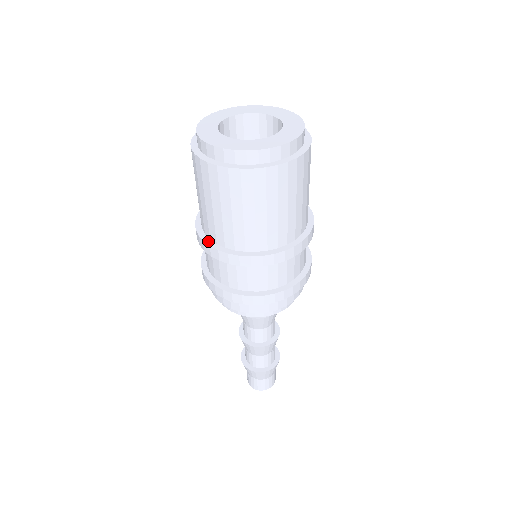
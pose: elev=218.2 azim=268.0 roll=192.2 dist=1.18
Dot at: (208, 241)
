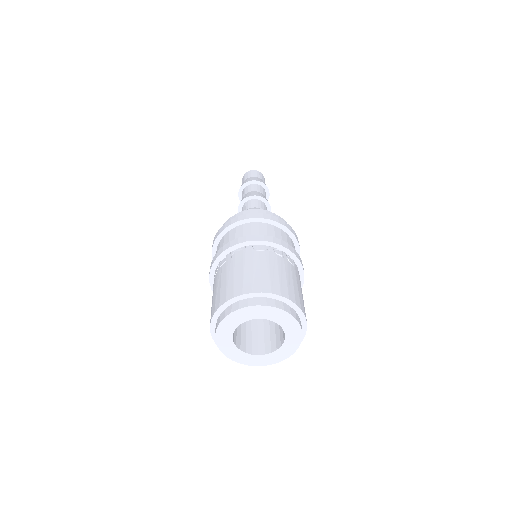
Dot at: occluded
